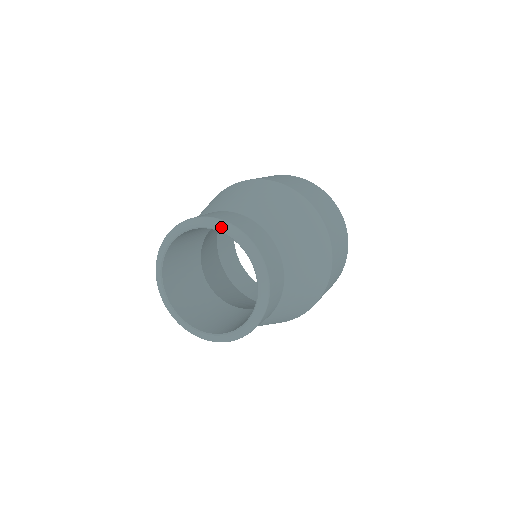
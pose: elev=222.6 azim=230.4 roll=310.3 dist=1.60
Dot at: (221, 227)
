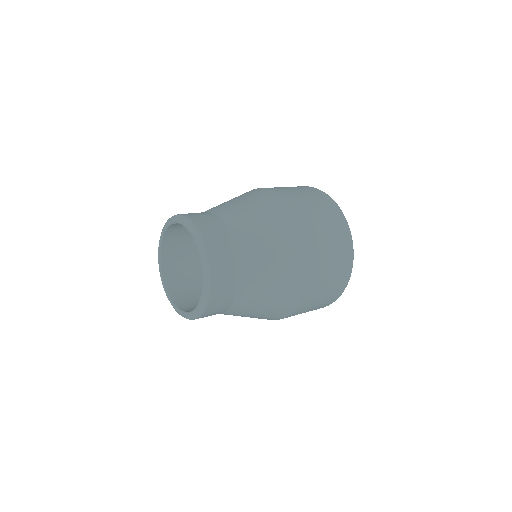
Dot at: (191, 231)
